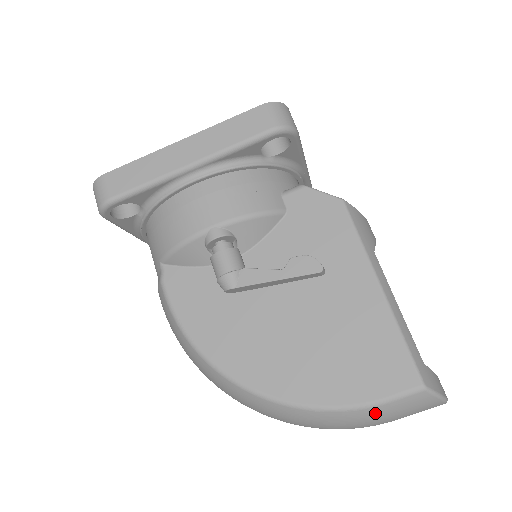
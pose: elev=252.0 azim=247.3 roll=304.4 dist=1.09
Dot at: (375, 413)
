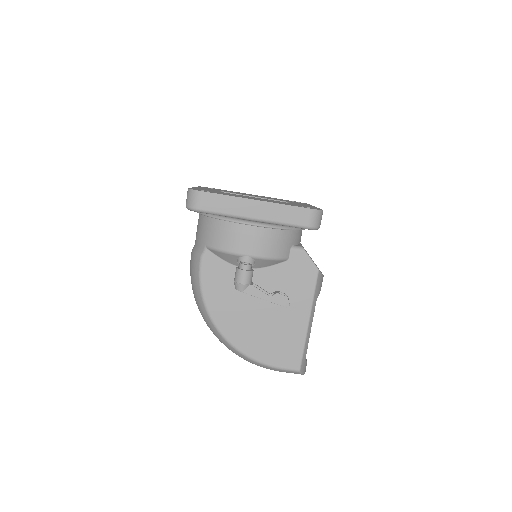
Dot at: (272, 369)
